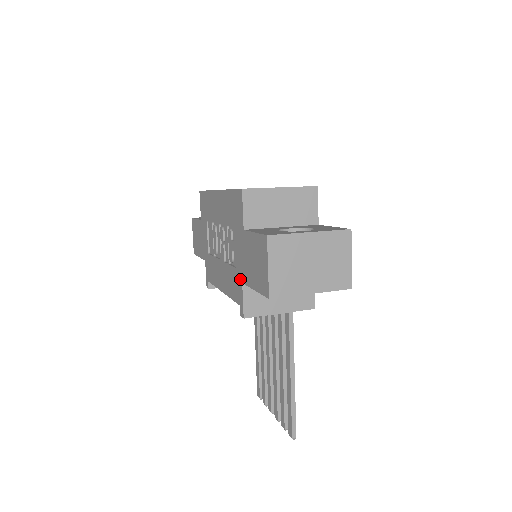
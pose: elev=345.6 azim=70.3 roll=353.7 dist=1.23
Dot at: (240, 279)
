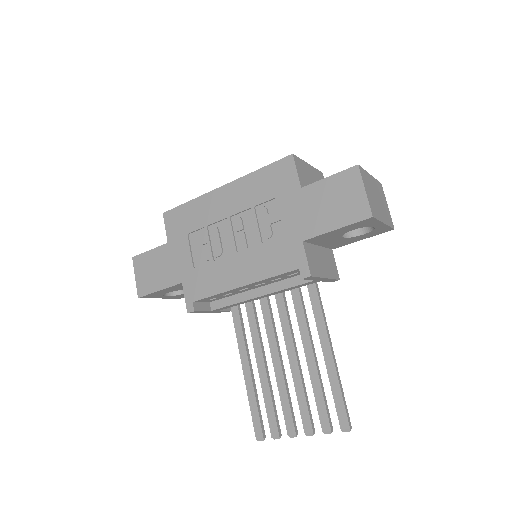
Dot at: (297, 240)
